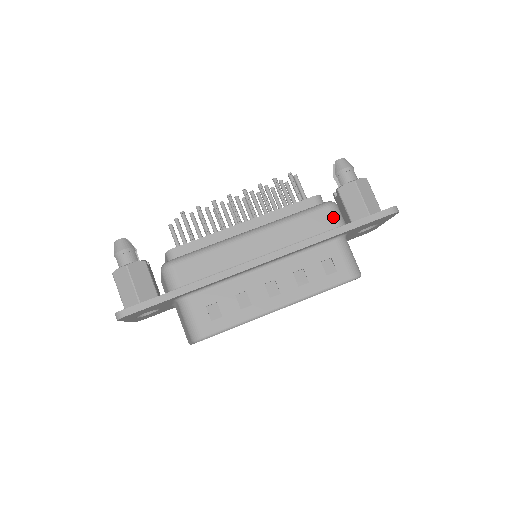
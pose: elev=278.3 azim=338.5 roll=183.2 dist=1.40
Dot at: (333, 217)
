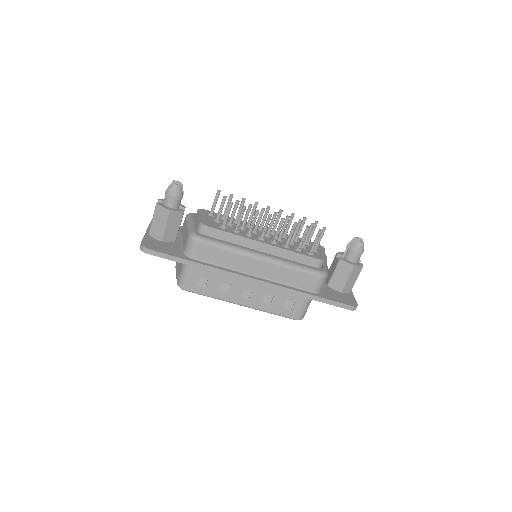
Dot at: (317, 285)
